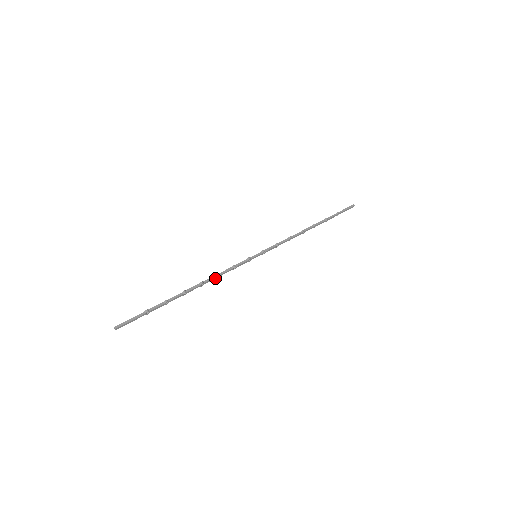
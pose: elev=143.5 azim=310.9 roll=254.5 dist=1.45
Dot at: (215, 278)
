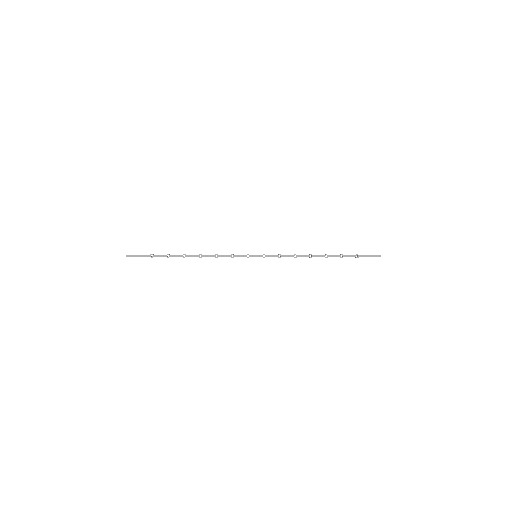
Dot at: (213, 256)
